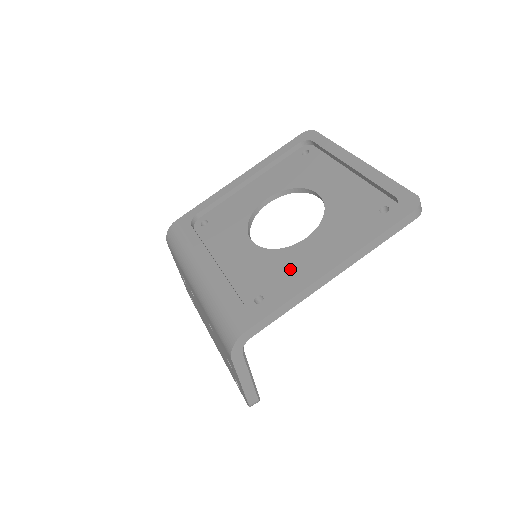
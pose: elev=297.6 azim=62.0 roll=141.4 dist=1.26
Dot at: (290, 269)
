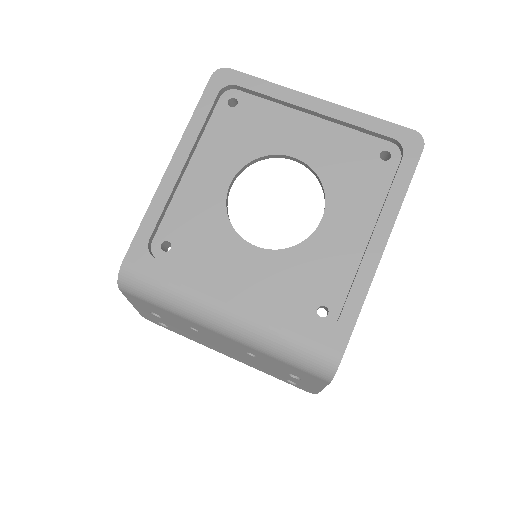
Dot at: (332, 263)
